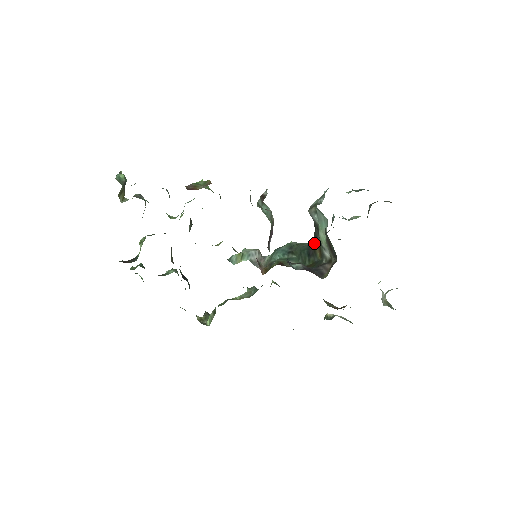
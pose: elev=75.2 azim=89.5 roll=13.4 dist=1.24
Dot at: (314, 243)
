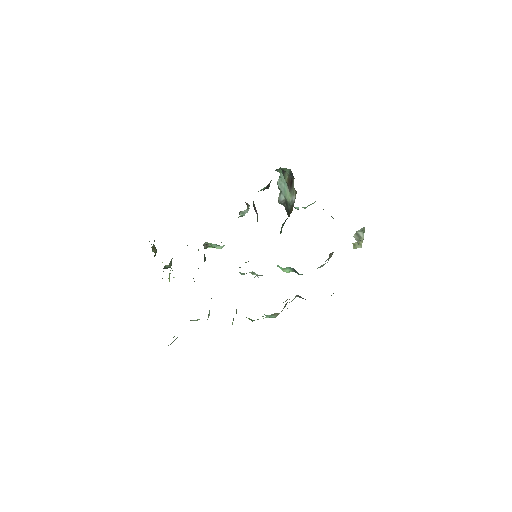
Dot at: (288, 215)
